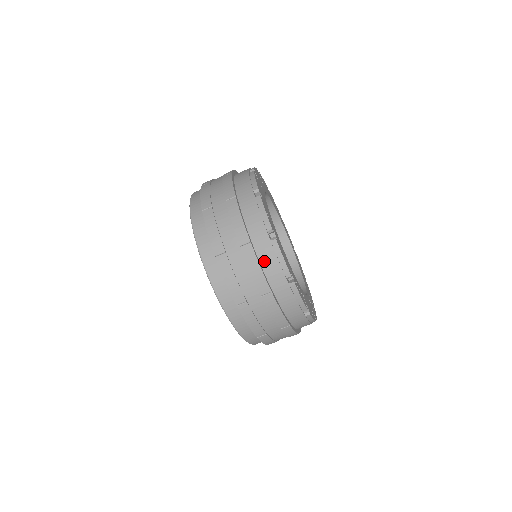
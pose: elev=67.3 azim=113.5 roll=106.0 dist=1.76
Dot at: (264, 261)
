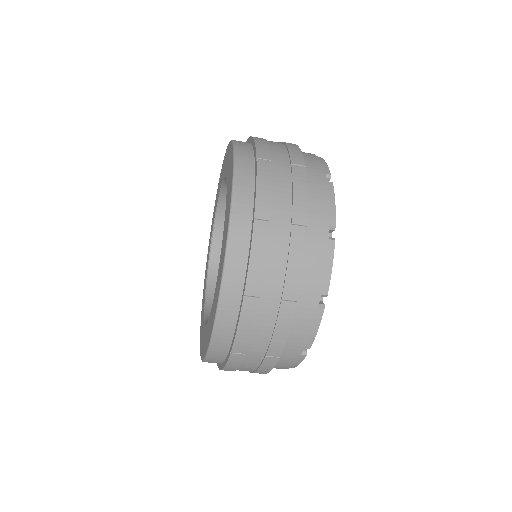
Dot at: (295, 325)
